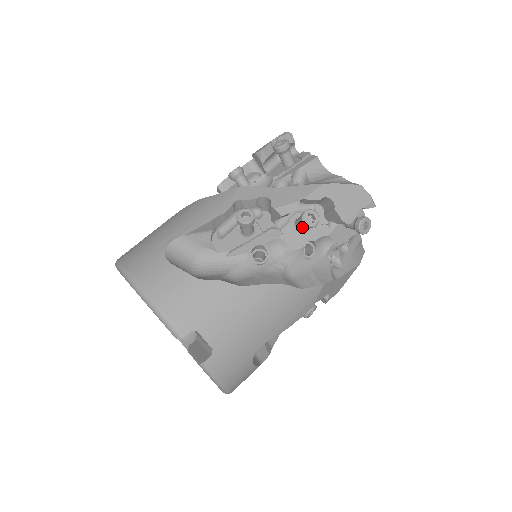
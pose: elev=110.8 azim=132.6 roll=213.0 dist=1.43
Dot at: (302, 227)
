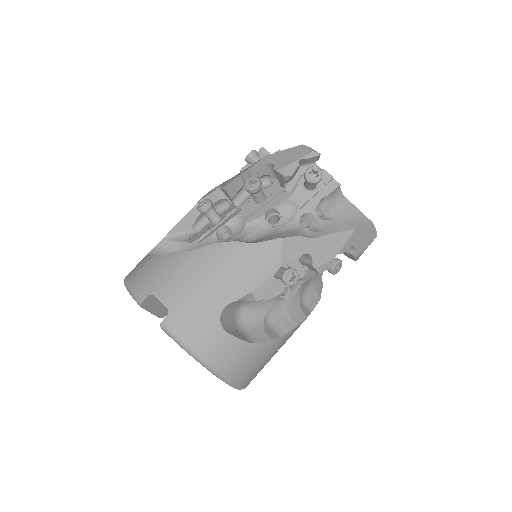
Dot at: (254, 197)
